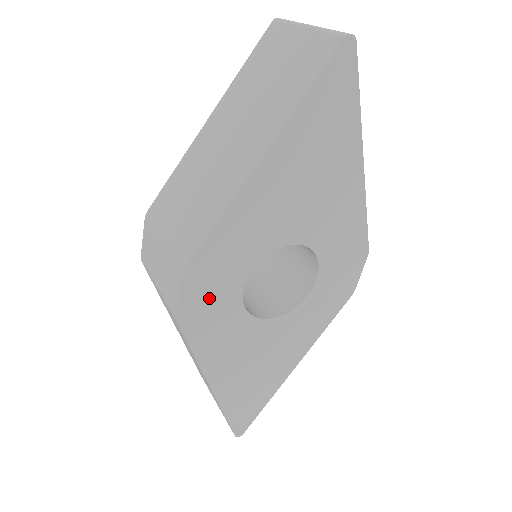
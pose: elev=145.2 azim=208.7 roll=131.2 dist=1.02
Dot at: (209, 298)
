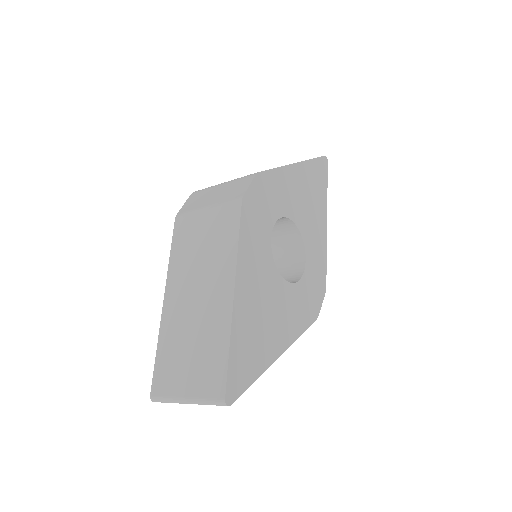
Dot at: (259, 207)
